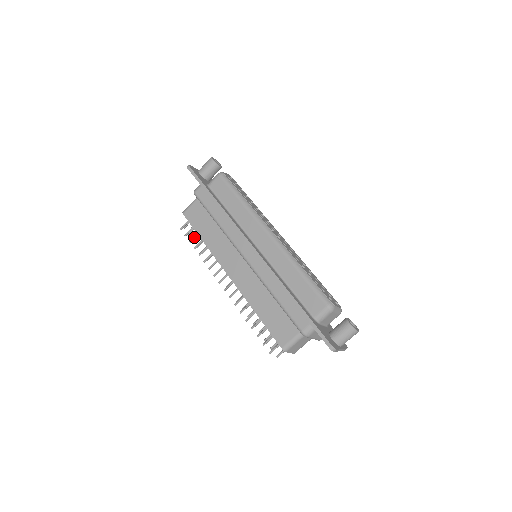
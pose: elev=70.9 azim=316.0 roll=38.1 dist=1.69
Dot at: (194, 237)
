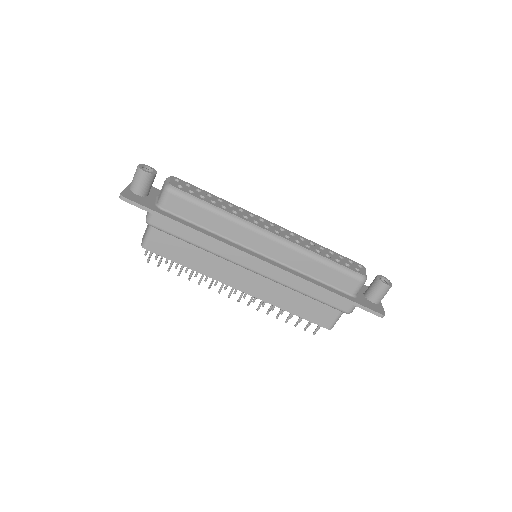
Dot at: (171, 265)
